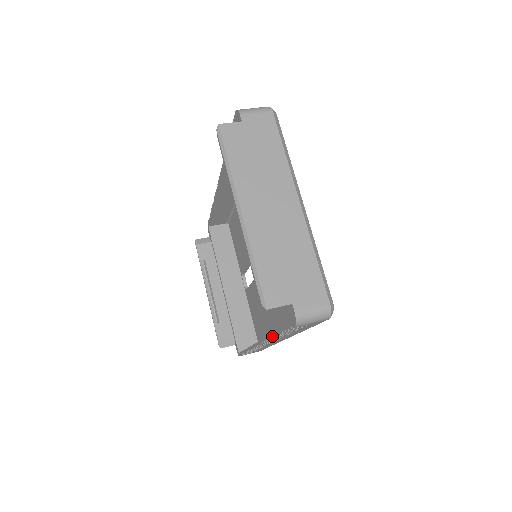
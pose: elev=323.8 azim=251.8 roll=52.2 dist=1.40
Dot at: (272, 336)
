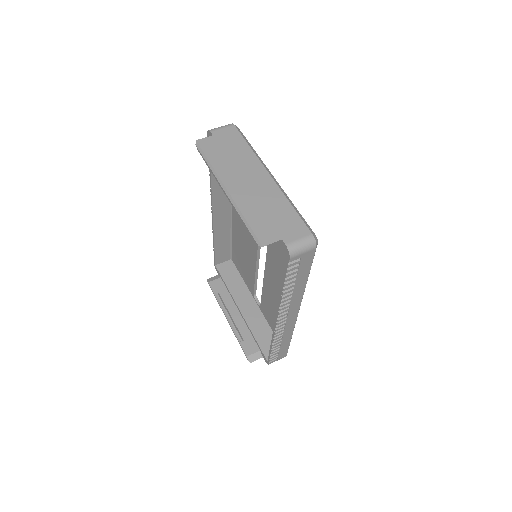
Dot at: (281, 295)
